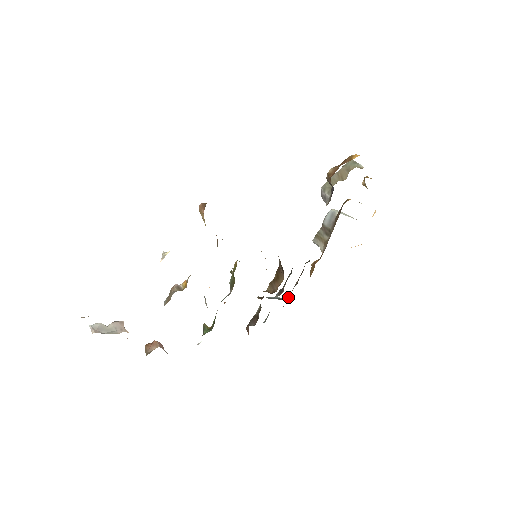
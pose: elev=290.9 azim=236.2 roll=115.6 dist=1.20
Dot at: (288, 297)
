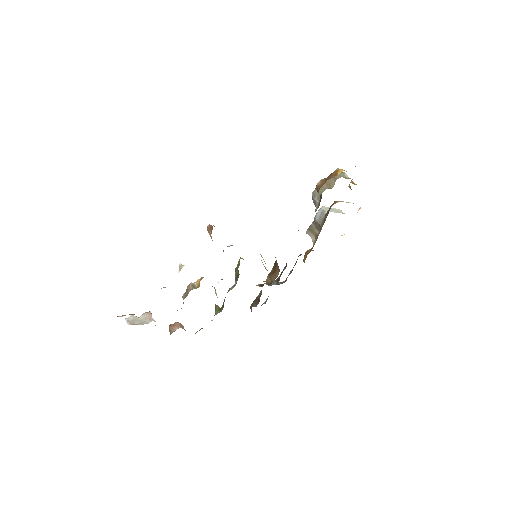
Dot at: (284, 282)
